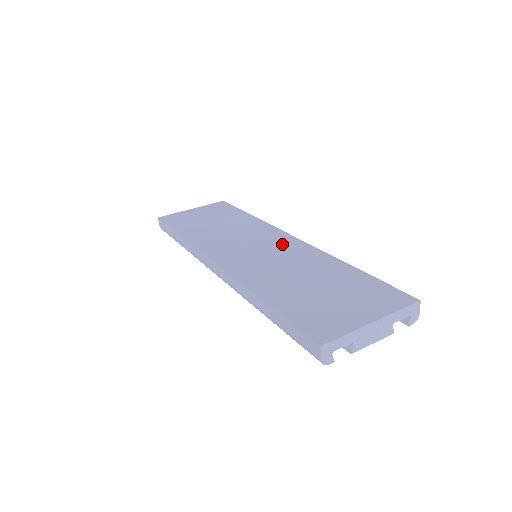
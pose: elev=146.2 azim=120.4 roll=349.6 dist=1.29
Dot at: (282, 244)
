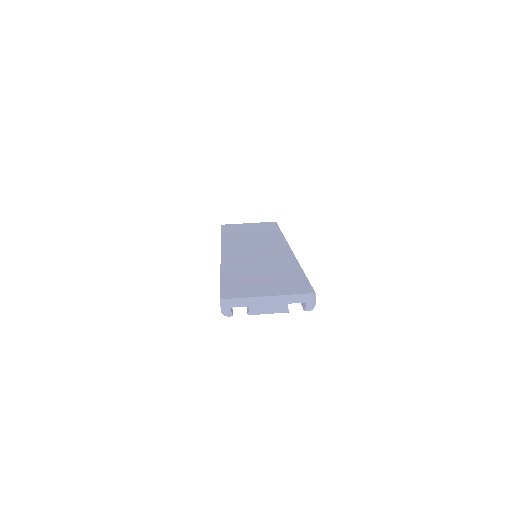
Dot at: (276, 250)
